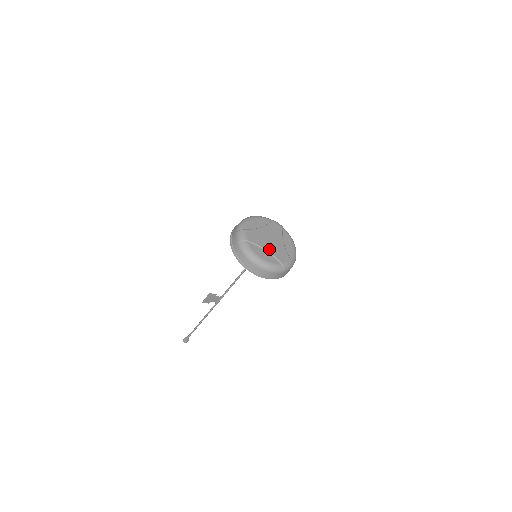
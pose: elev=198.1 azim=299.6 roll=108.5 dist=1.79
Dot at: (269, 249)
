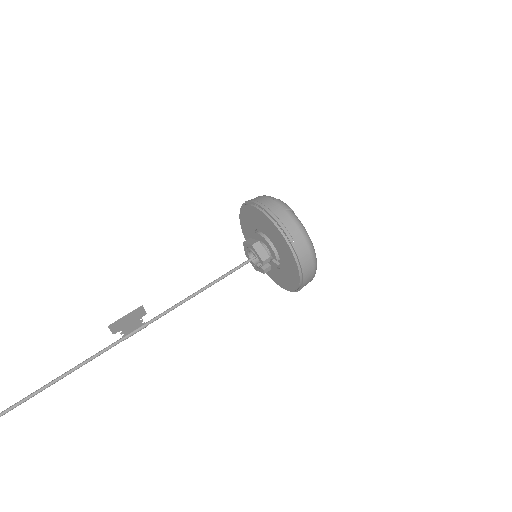
Dot at: occluded
